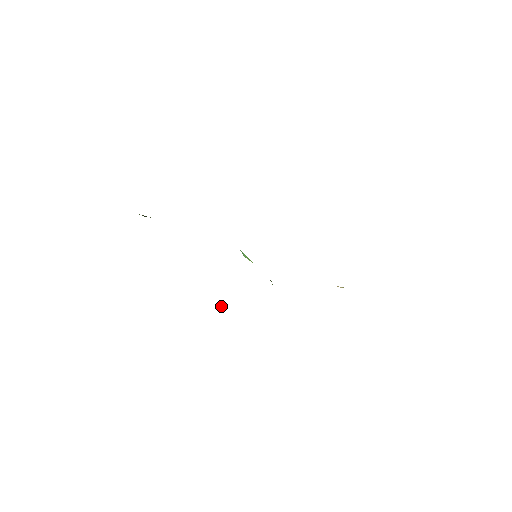
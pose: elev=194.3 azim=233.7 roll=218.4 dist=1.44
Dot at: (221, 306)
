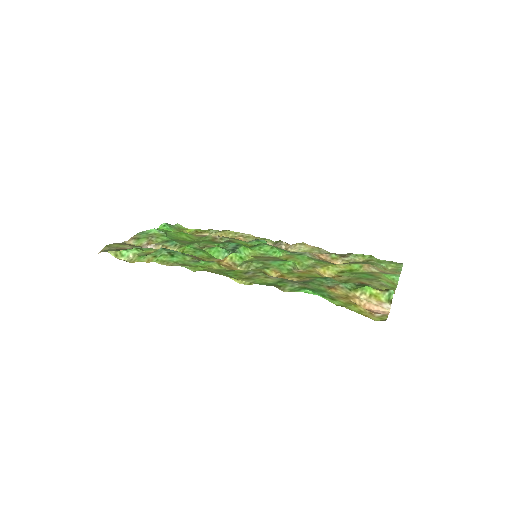
Dot at: (208, 234)
